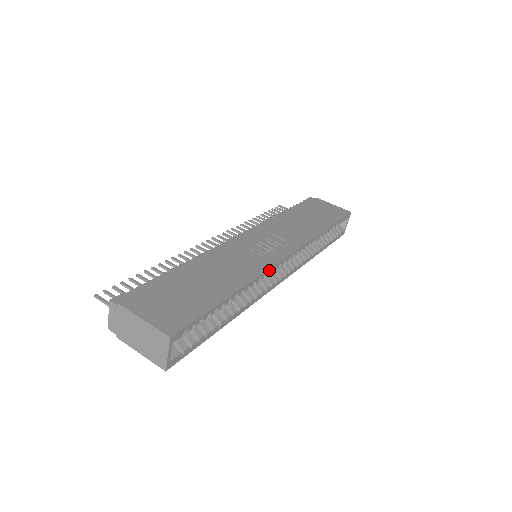
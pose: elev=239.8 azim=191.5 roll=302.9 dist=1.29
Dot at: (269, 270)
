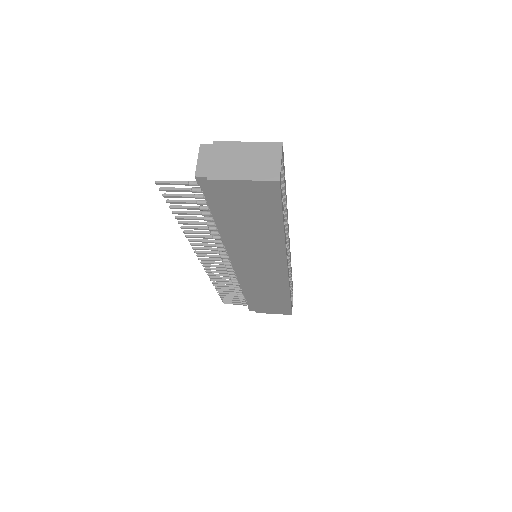
Dot at: (288, 229)
